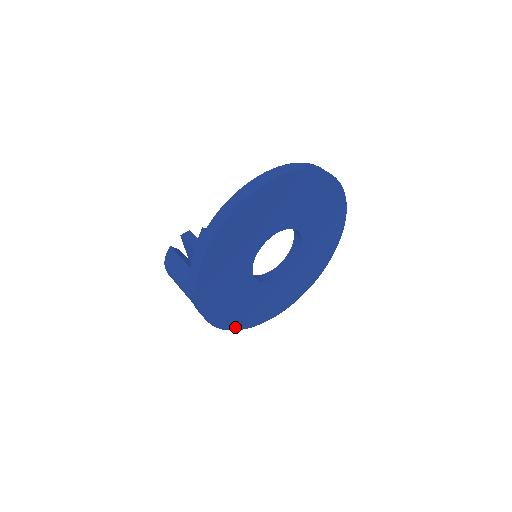
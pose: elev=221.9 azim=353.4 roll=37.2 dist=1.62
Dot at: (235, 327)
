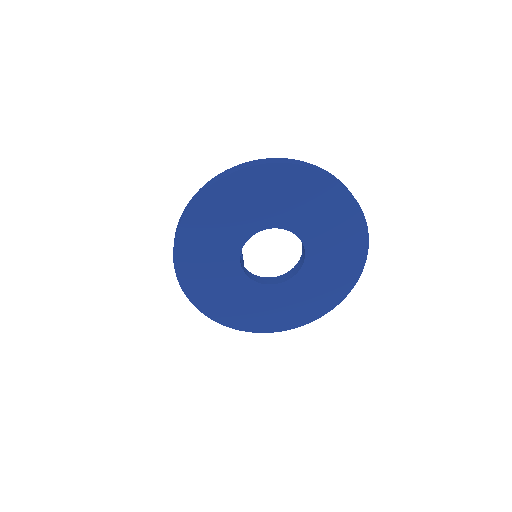
Dot at: (241, 327)
